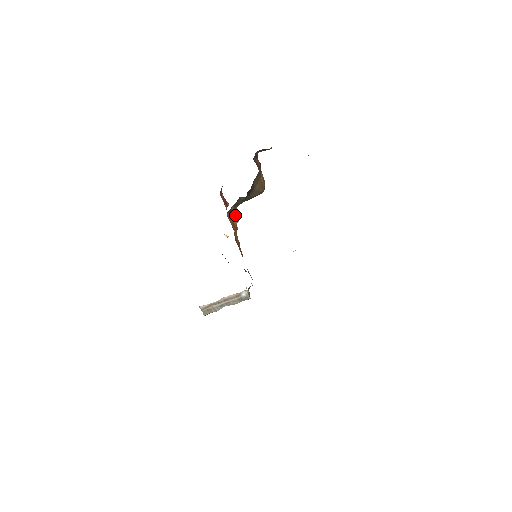
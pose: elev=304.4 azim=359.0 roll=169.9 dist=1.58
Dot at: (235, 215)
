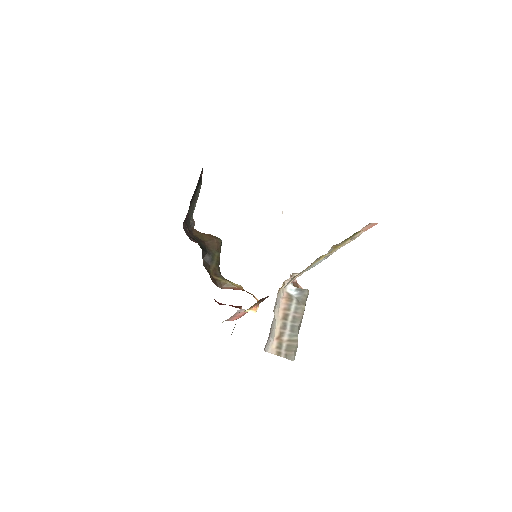
Dot at: (228, 283)
